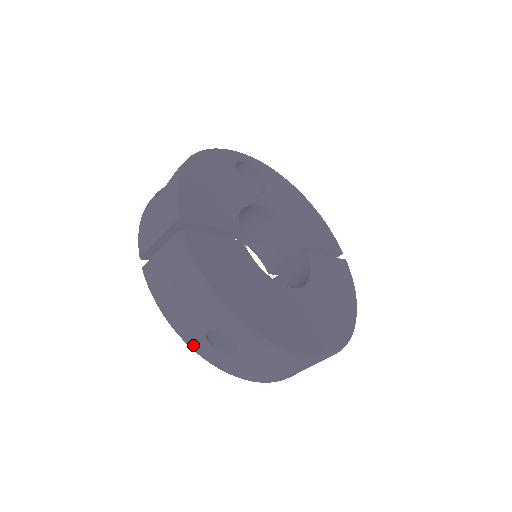
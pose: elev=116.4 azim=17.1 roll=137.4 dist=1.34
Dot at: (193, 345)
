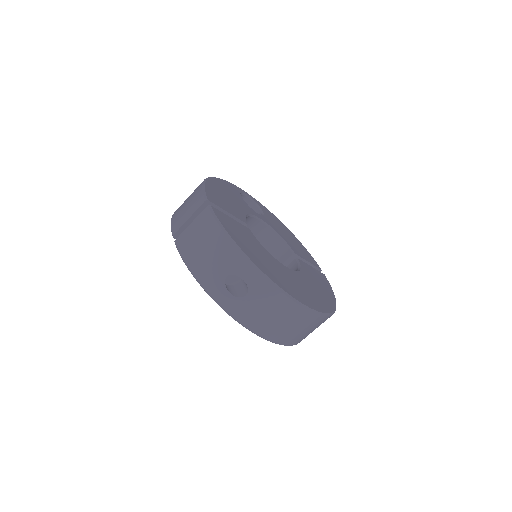
Dot at: (213, 293)
